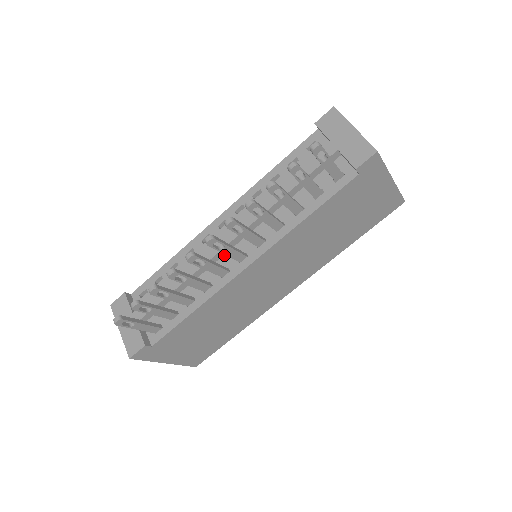
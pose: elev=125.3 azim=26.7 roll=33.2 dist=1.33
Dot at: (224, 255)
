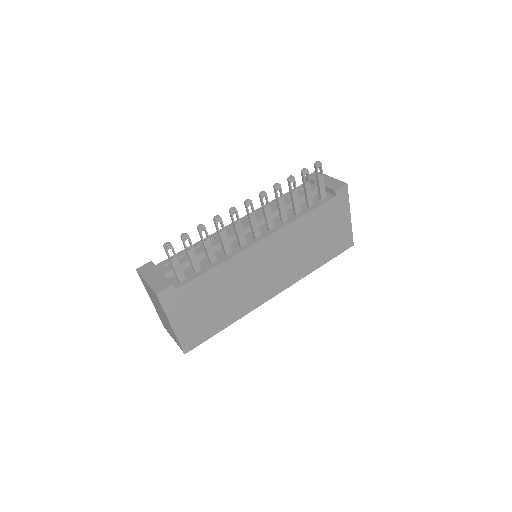
Dot at: occluded
